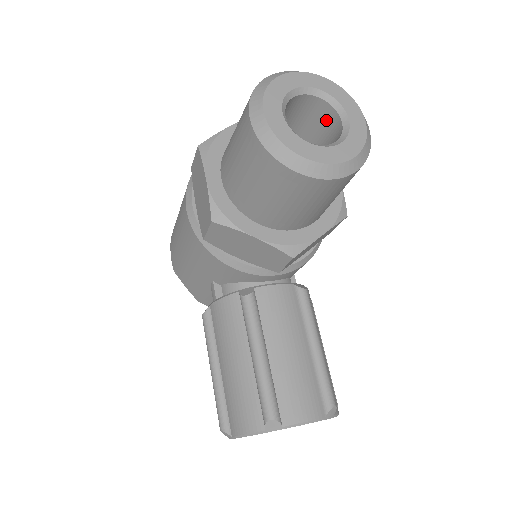
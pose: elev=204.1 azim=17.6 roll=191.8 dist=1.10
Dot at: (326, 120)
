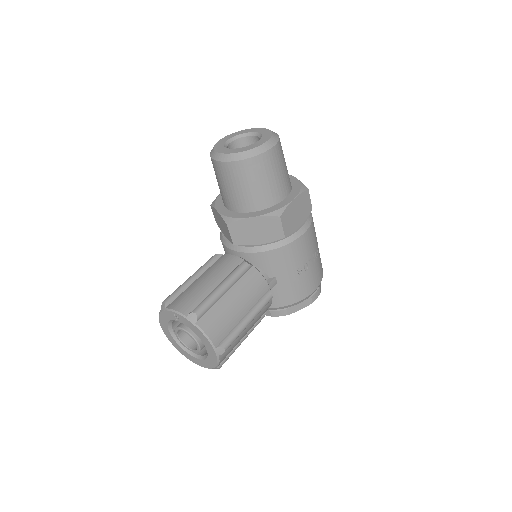
Dot at: occluded
